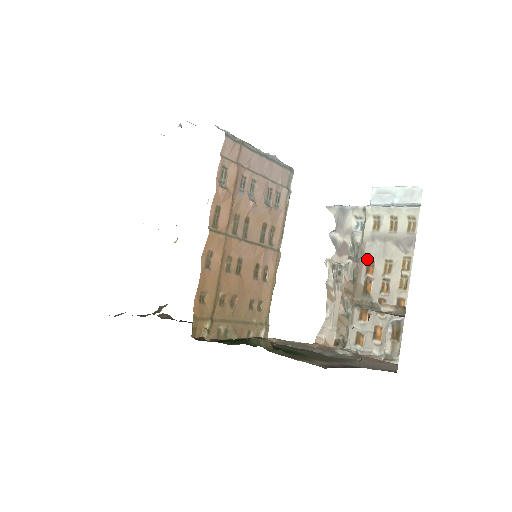
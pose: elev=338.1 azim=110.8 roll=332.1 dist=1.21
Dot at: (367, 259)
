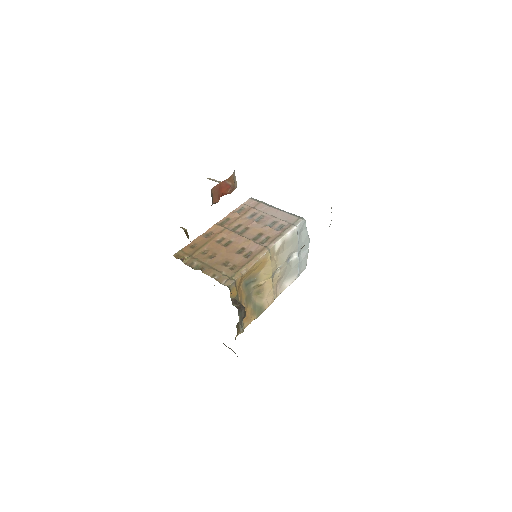
Dot at: occluded
